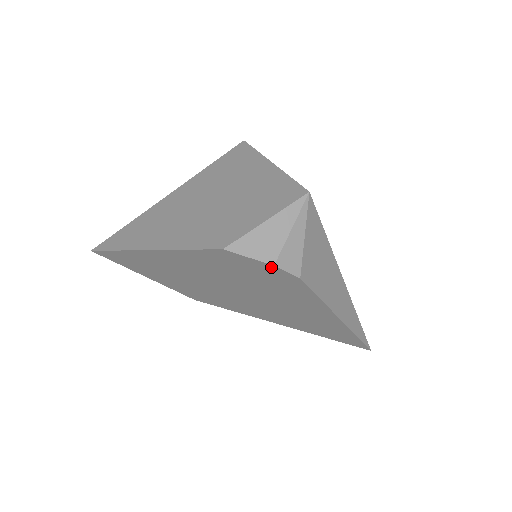
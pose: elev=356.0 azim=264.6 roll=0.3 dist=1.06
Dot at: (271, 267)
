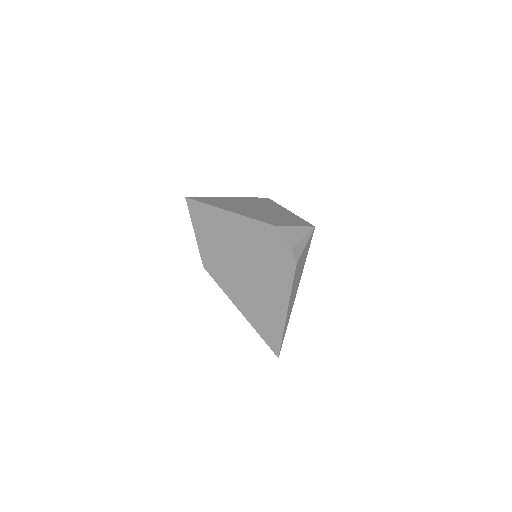
Dot at: (289, 249)
